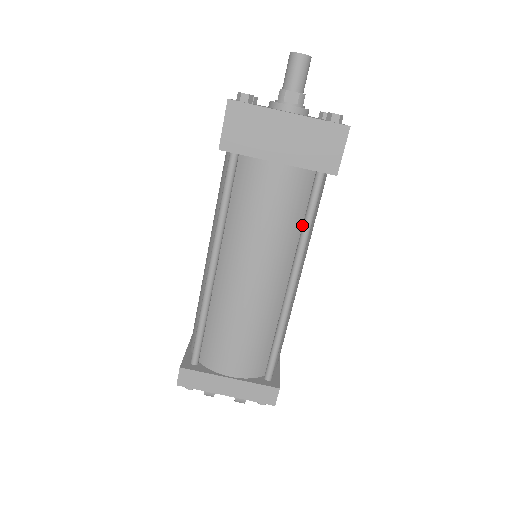
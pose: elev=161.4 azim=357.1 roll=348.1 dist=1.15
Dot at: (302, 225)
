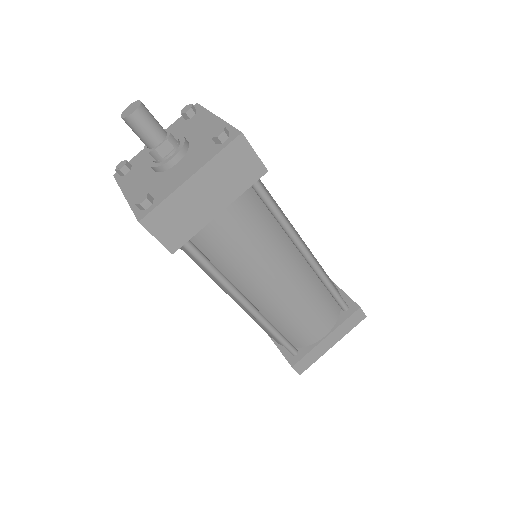
Dot at: (273, 217)
